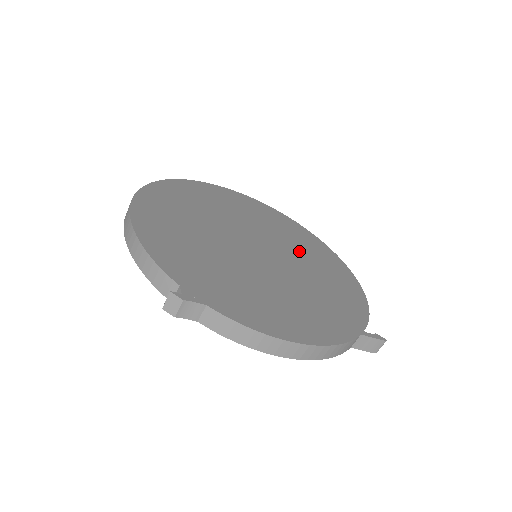
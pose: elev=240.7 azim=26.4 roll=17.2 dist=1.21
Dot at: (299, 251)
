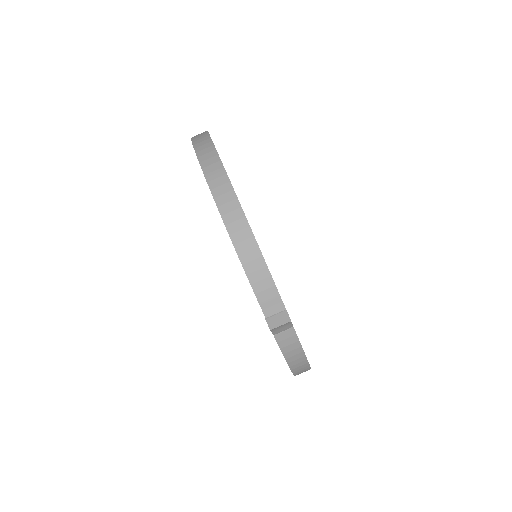
Dot at: occluded
